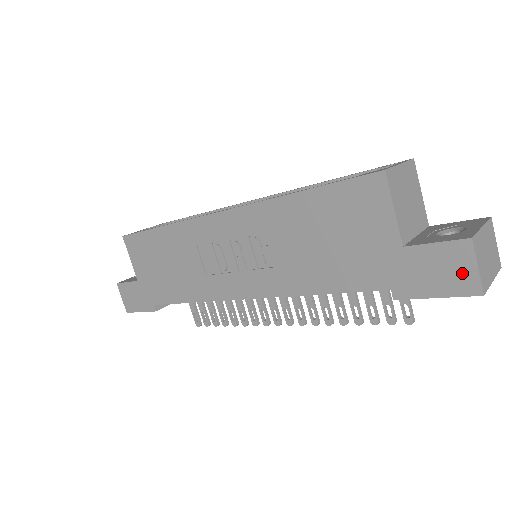
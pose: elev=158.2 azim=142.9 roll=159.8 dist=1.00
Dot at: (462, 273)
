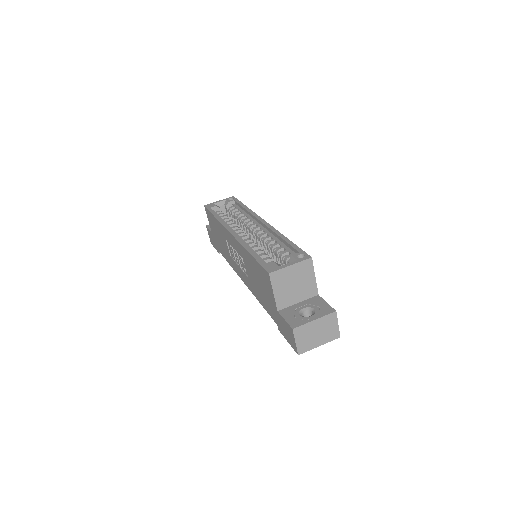
Dot at: (292, 340)
